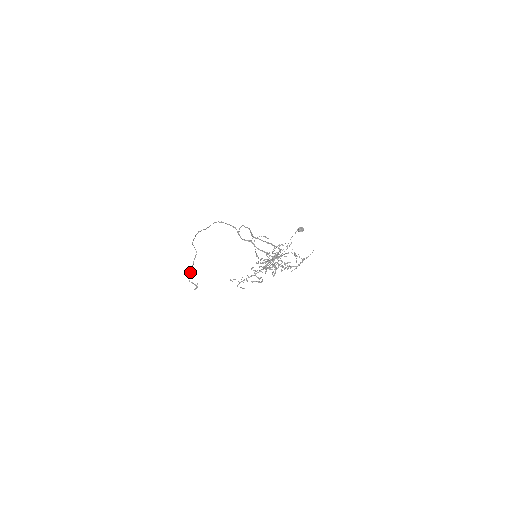
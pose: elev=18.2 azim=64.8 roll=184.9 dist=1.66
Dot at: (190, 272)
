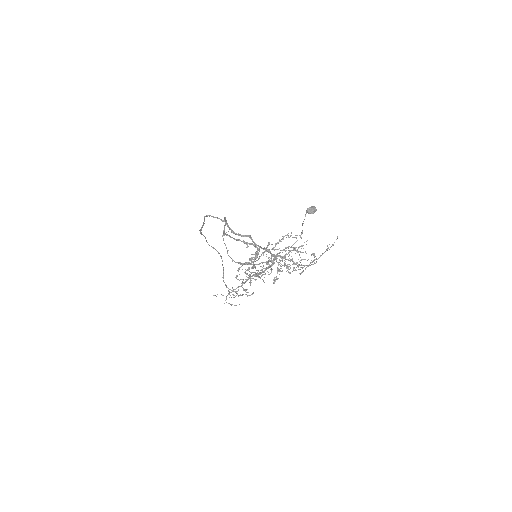
Dot at: (223, 278)
